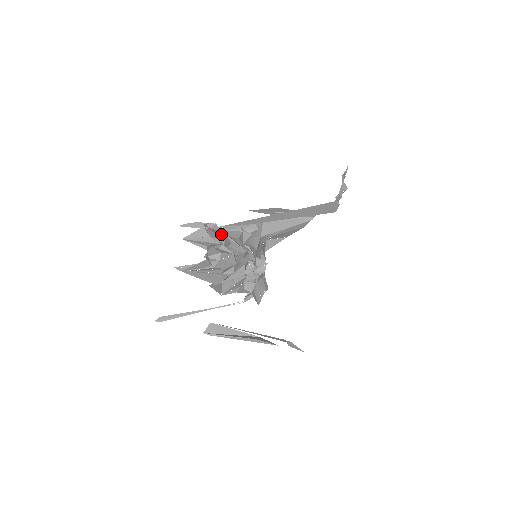
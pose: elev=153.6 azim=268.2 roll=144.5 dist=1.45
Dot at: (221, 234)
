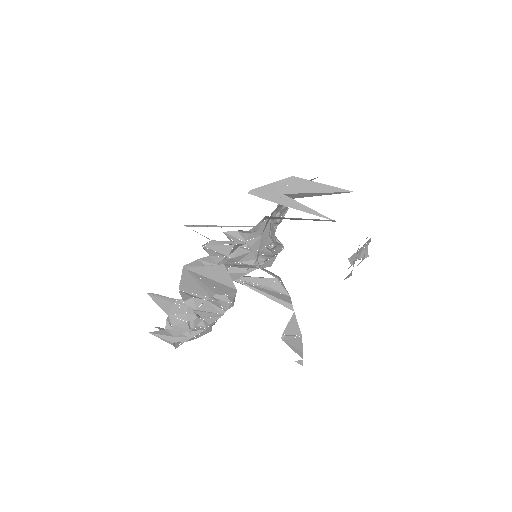
Dot at: (188, 319)
